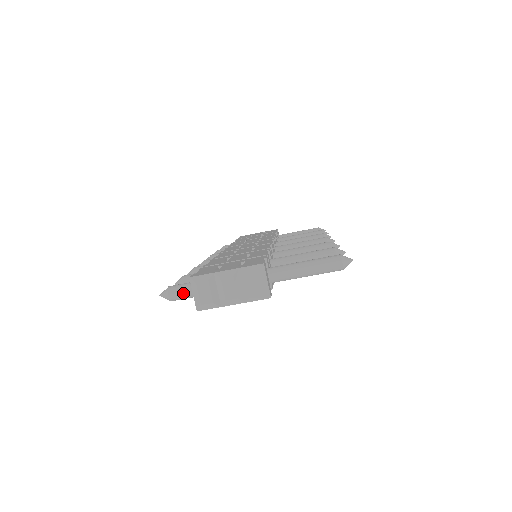
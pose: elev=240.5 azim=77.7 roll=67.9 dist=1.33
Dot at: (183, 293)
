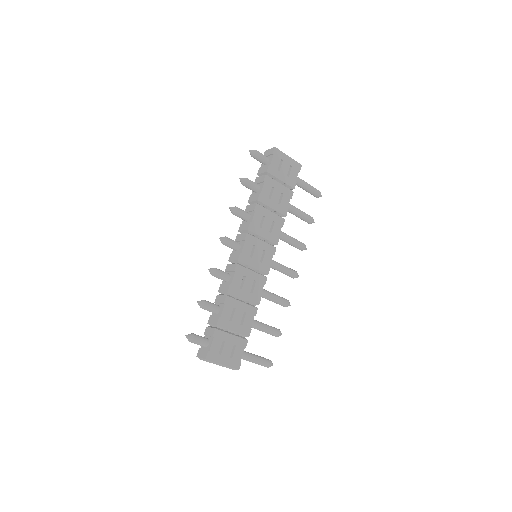
Dot at: occluded
